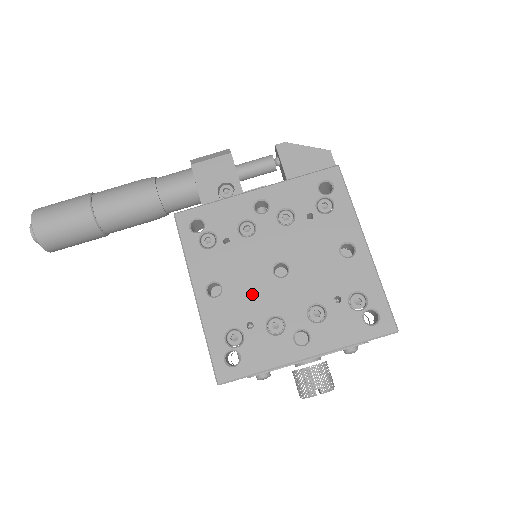
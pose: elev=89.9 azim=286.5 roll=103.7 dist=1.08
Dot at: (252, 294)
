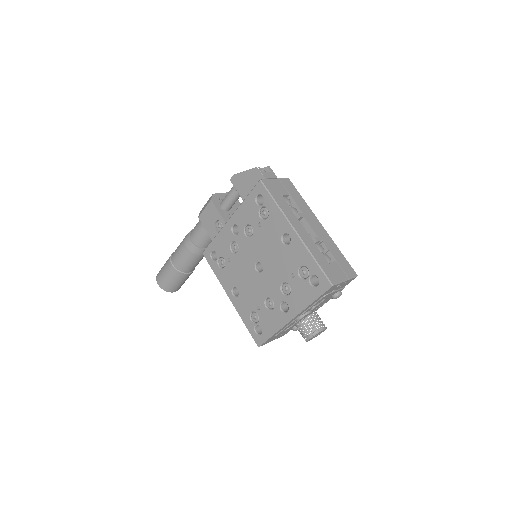
Dot at: (252, 288)
